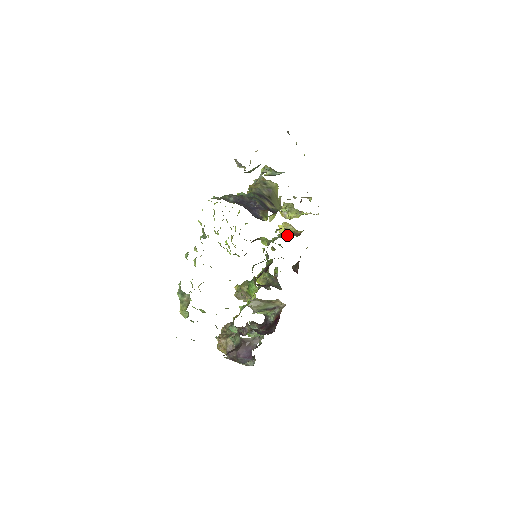
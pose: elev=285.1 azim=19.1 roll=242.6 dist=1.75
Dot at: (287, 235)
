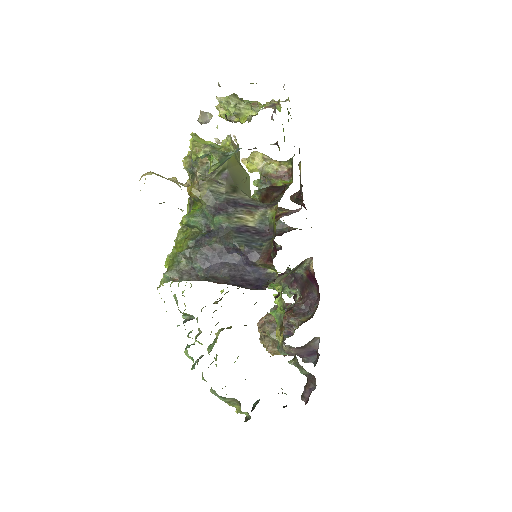
Dot at: (270, 182)
